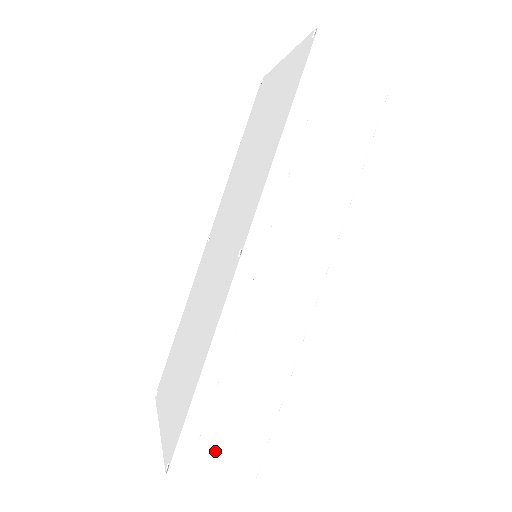
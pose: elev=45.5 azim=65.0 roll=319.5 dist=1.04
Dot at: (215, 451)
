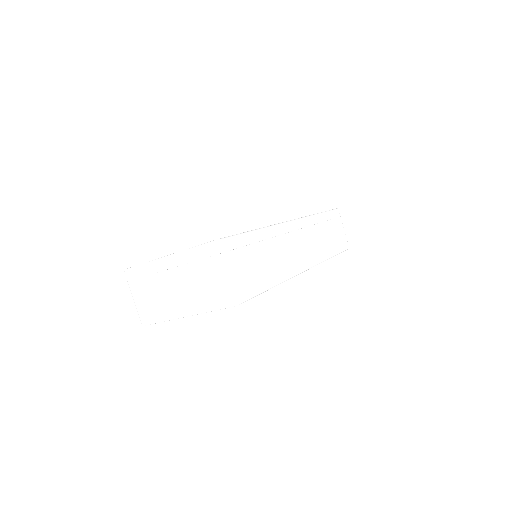
Dot at: (240, 262)
